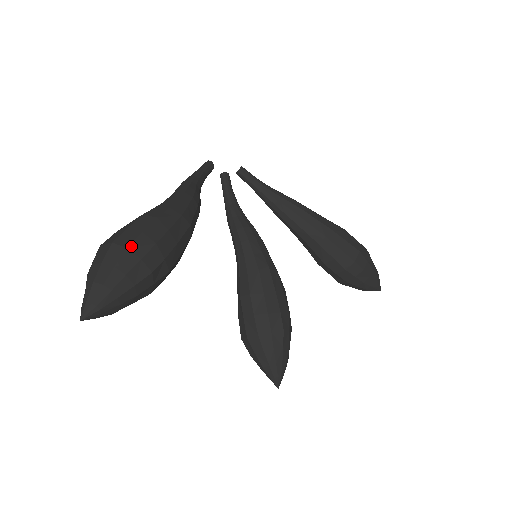
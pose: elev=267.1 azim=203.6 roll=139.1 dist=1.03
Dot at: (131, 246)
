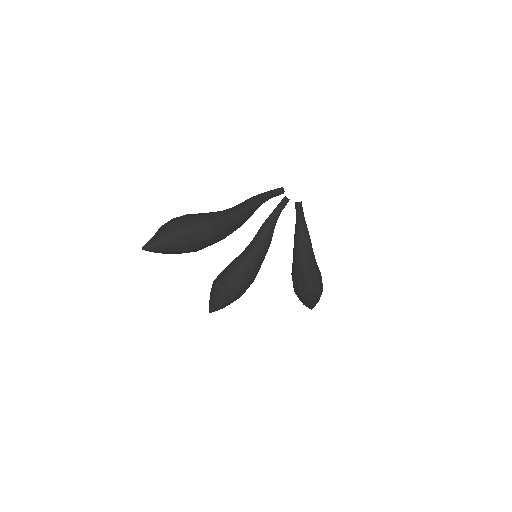
Dot at: (187, 237)
